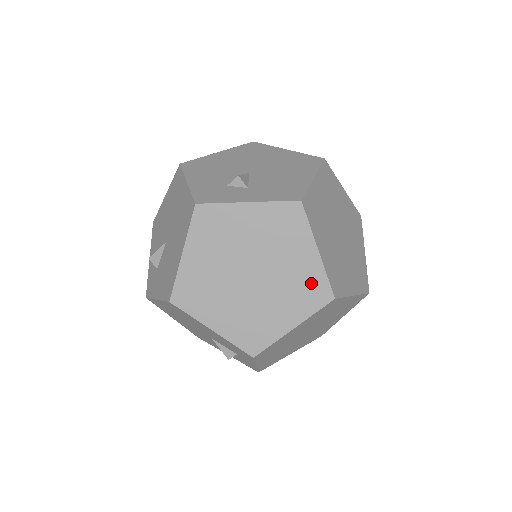
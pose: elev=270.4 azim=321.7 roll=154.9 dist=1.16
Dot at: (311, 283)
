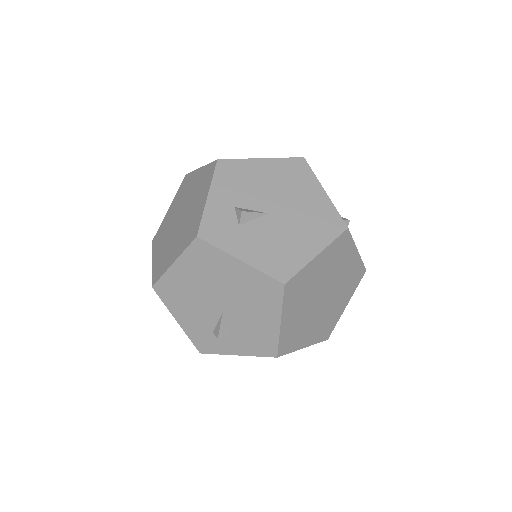
Dot at: (331, 323)
